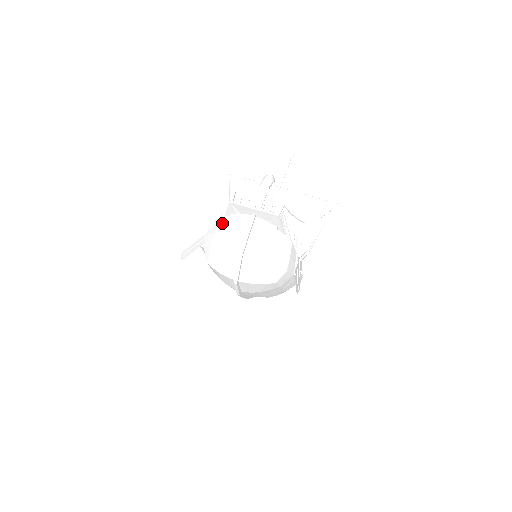
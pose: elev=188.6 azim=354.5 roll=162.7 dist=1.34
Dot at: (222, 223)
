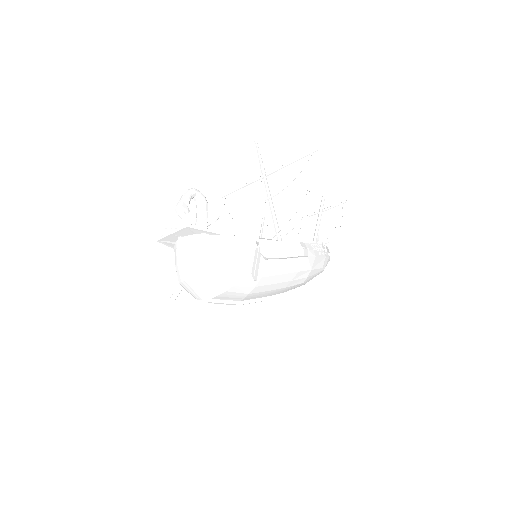
Dot at: occluded
